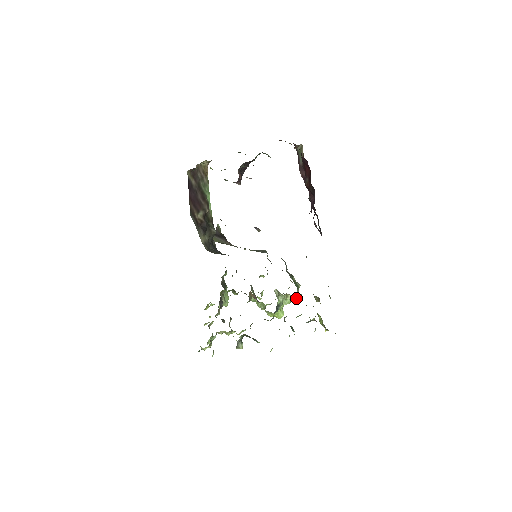
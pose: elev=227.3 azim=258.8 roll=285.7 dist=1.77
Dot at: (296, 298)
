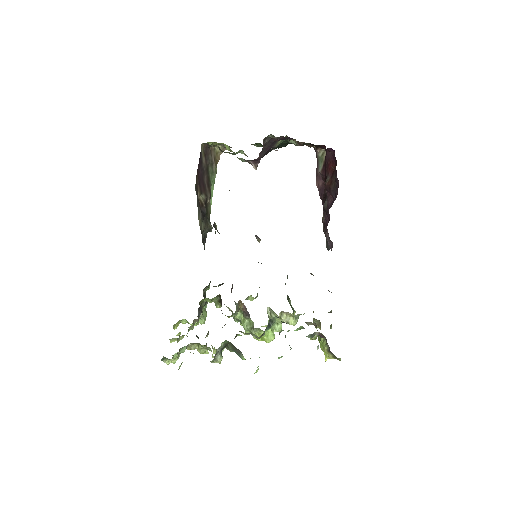
Dot at: (292, 319)
